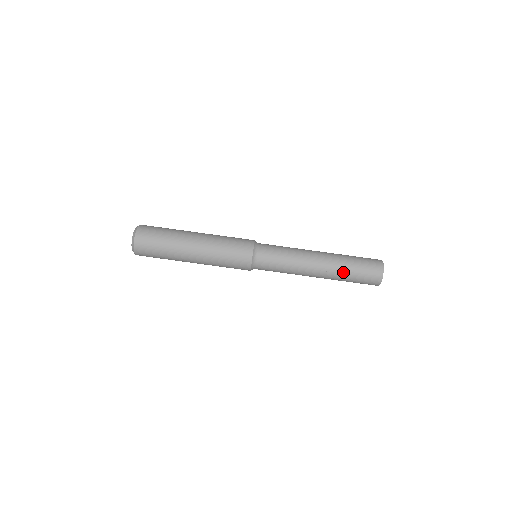
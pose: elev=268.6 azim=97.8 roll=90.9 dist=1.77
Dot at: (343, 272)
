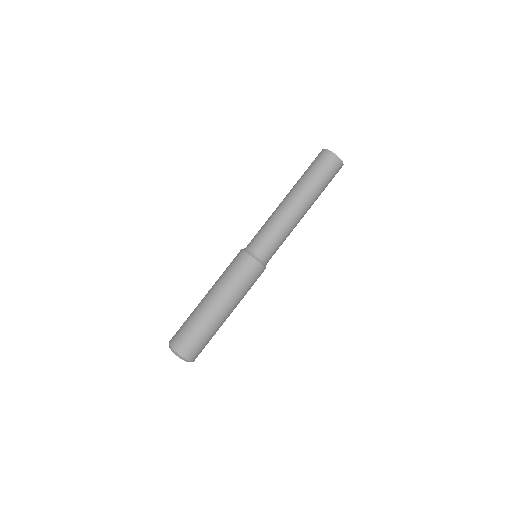
Dot at: (306, 182)
